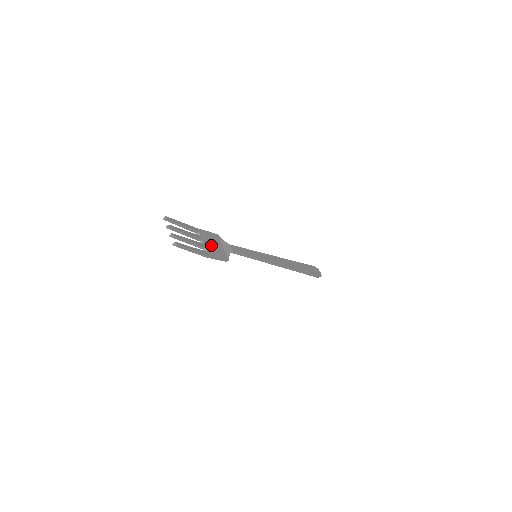
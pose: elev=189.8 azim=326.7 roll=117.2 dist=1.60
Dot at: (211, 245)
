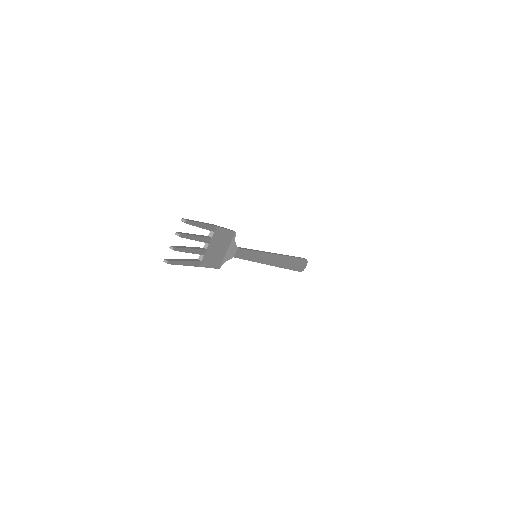
Dot at: (215, 250)
